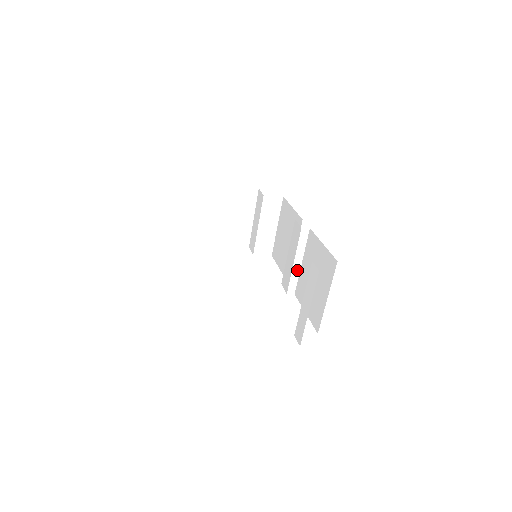
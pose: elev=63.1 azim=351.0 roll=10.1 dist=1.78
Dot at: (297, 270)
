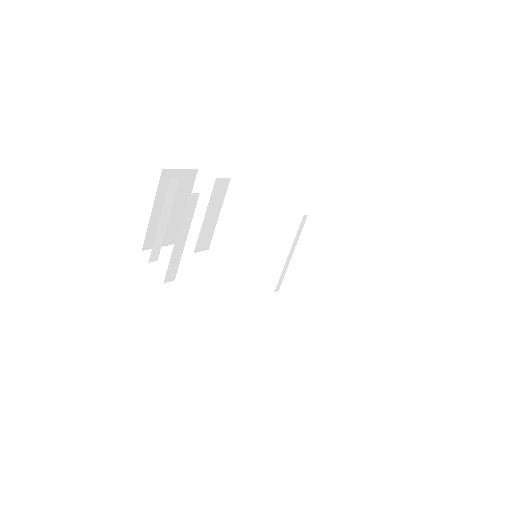
Dot at: (287, 263)
